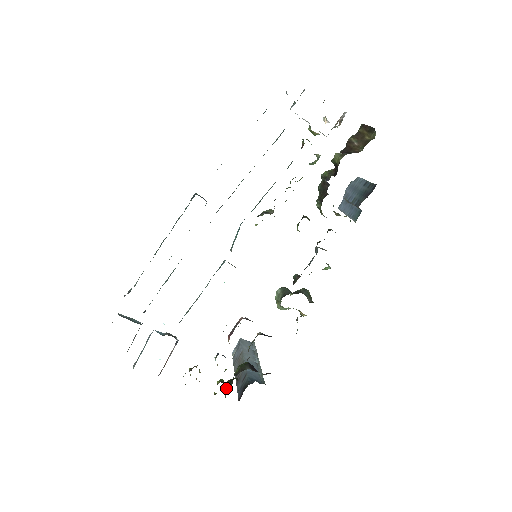
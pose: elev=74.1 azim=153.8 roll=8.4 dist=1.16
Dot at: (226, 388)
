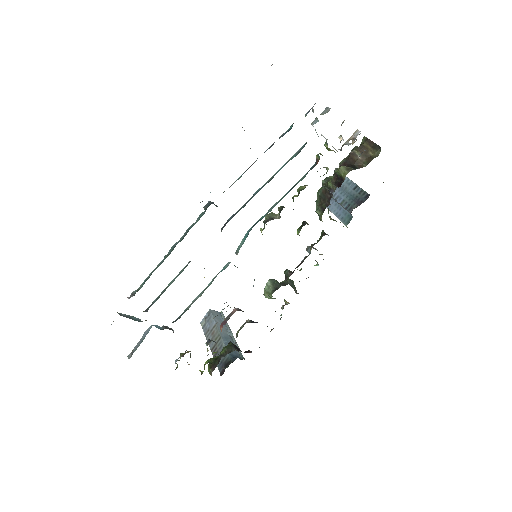
Dot at: (211, 366)
